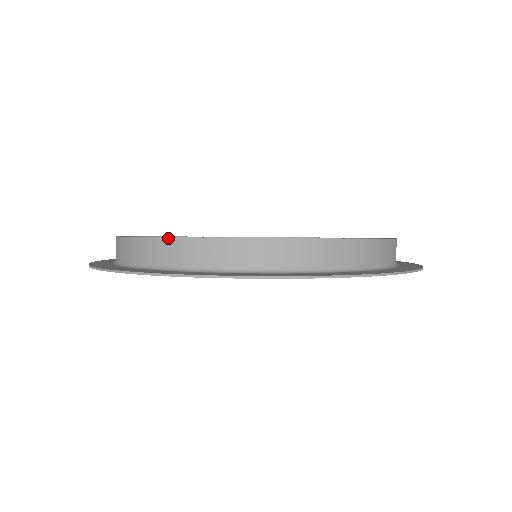
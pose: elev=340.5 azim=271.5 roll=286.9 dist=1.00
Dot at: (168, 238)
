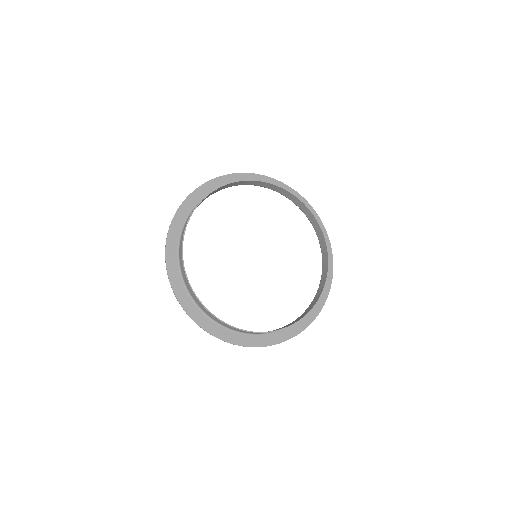
Dot at: occluded
